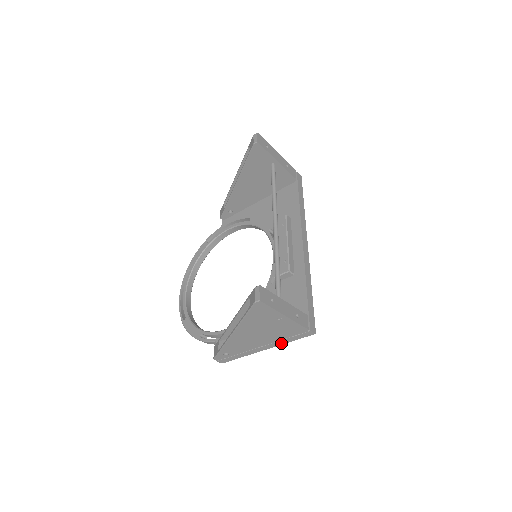
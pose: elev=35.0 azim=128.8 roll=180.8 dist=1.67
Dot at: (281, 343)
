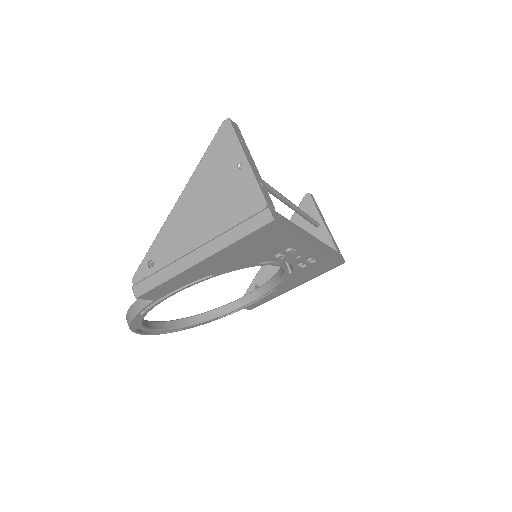
Dot at: (225, 242)
